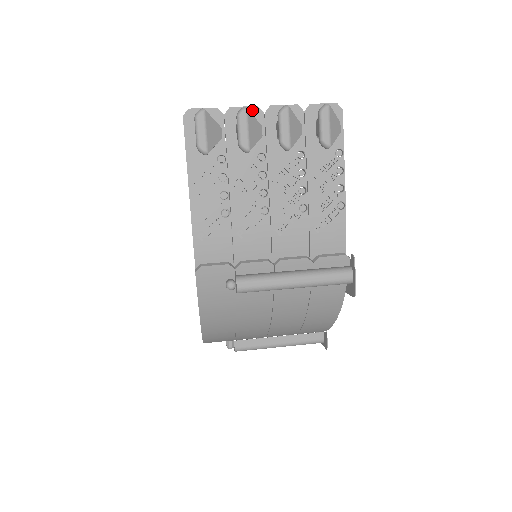
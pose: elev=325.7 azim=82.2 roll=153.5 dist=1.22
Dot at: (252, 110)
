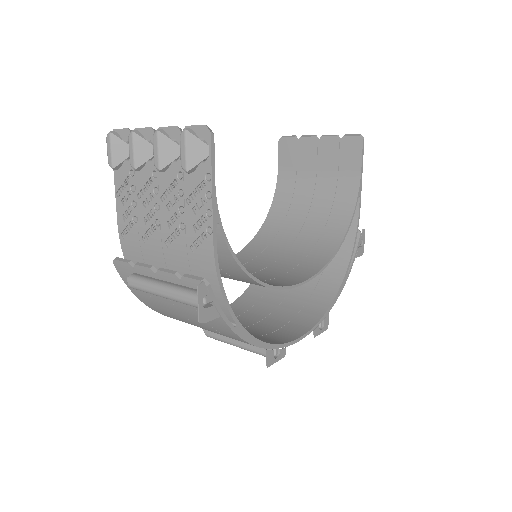
Dot at: (148, 131)
